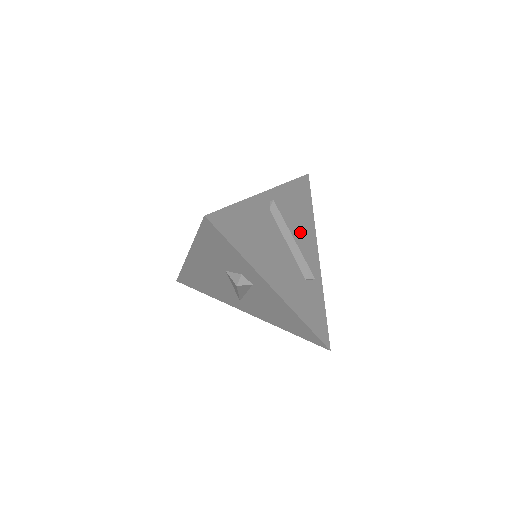
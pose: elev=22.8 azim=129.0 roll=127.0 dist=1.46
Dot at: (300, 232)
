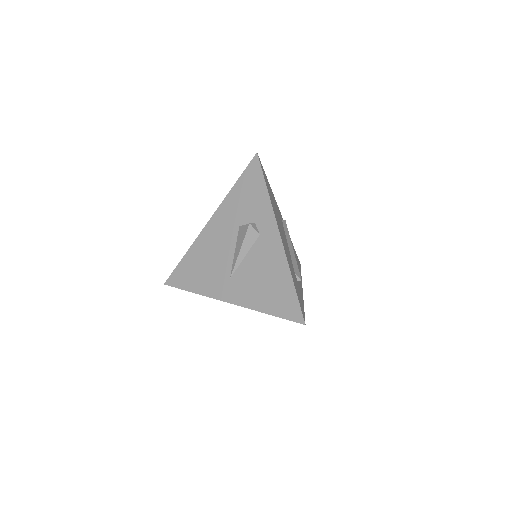
Dot at: occluded
